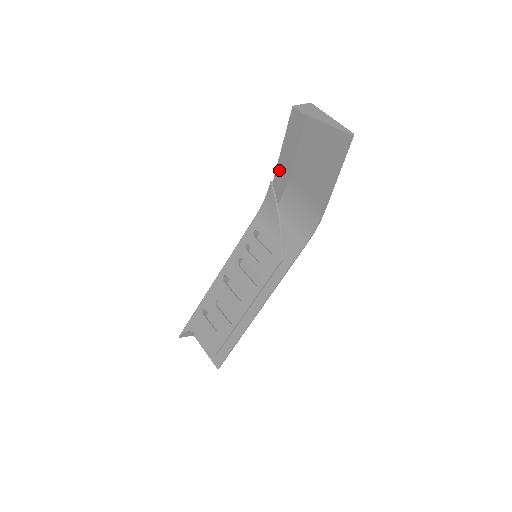
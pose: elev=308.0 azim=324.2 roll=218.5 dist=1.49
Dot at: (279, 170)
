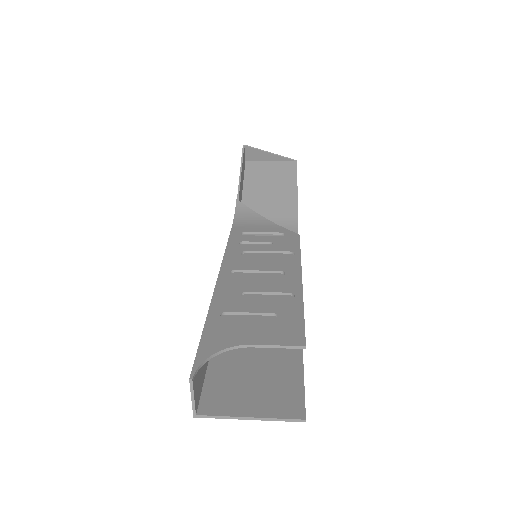
Dot at: (239, 194)
